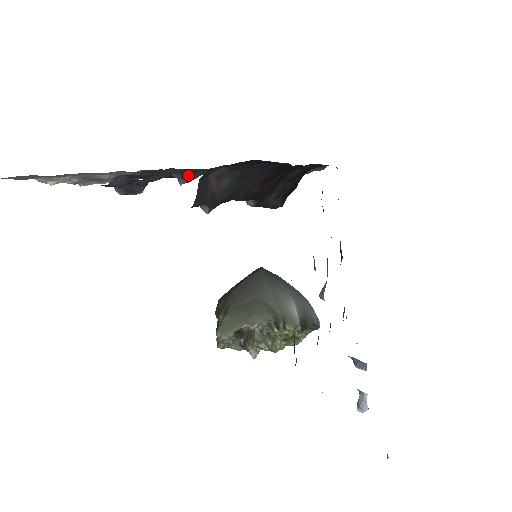
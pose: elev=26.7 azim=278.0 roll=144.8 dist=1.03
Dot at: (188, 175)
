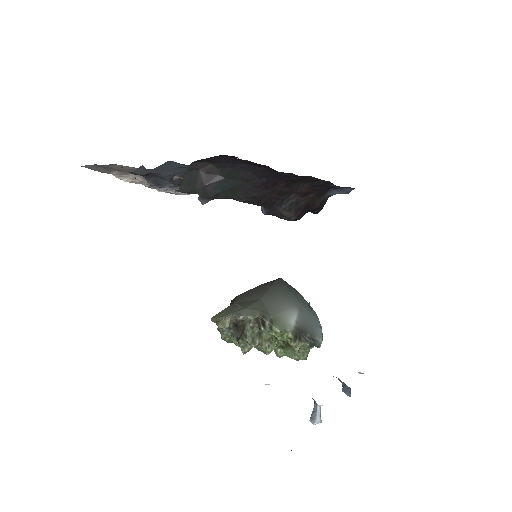
Dot at: occluded
